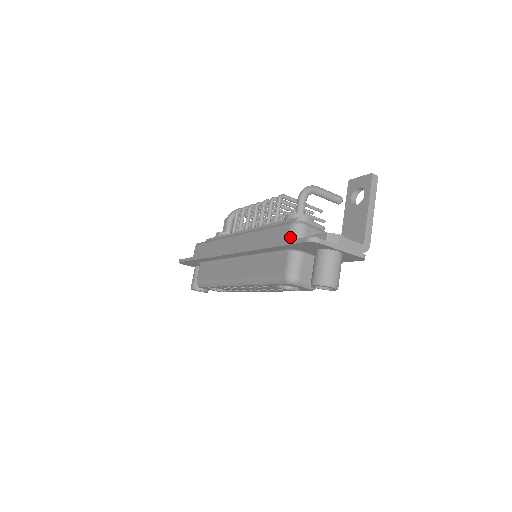
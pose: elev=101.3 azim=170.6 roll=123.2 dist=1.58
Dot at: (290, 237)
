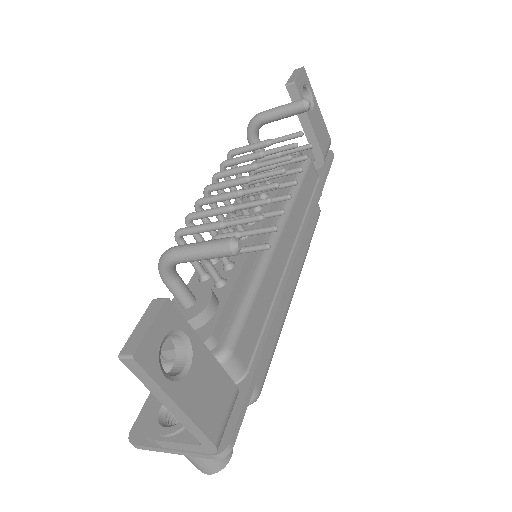
Dot at: occluded
